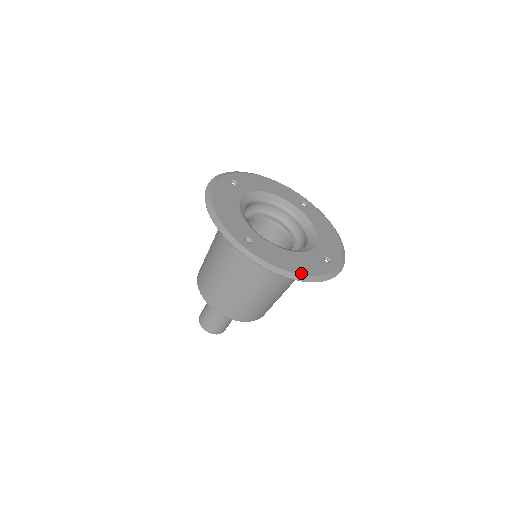
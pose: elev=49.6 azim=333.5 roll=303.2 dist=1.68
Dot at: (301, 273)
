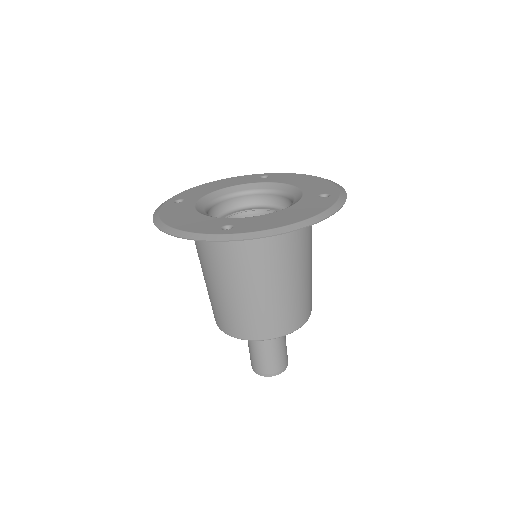
Dot at: (306, 218)
